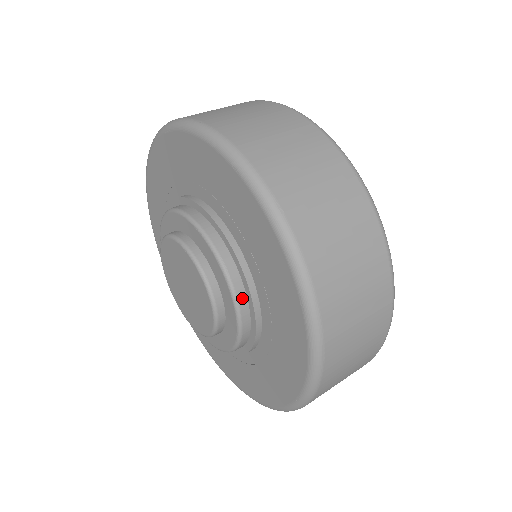
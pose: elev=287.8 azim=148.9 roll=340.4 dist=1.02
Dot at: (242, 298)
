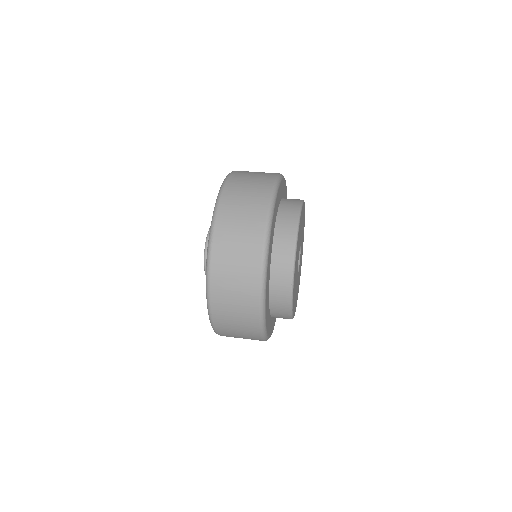
Dot at: occluded
